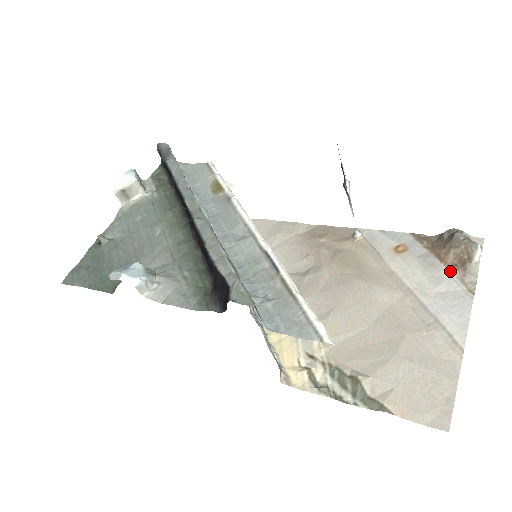
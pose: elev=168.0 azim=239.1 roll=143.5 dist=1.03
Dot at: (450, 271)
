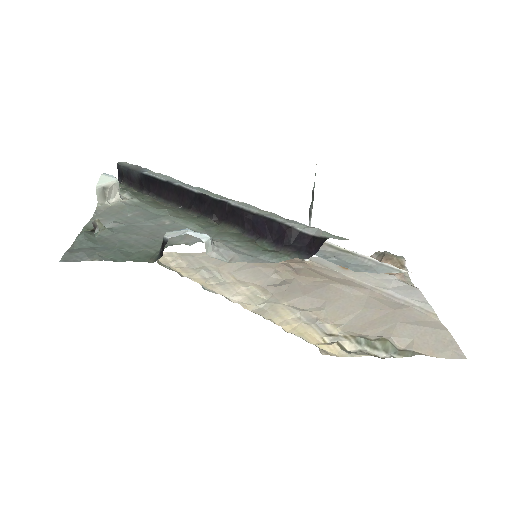
Dot at: (392, 275)
